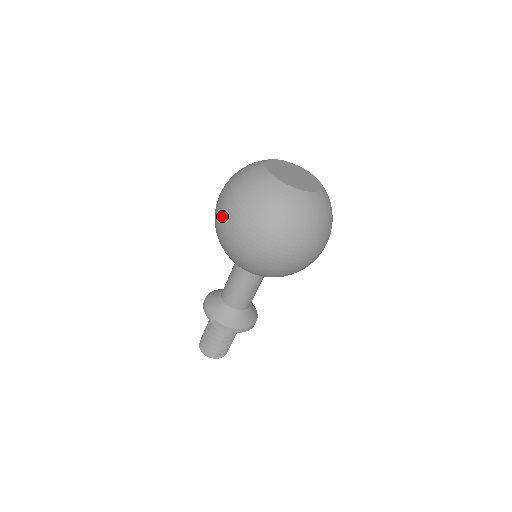
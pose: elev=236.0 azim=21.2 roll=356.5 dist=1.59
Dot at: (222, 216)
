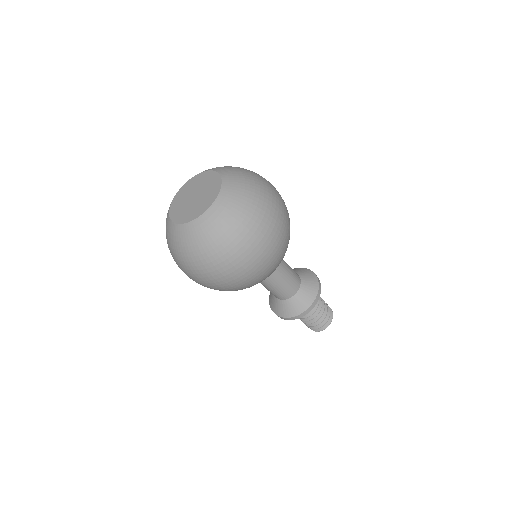
Dot at: (214, 284)
